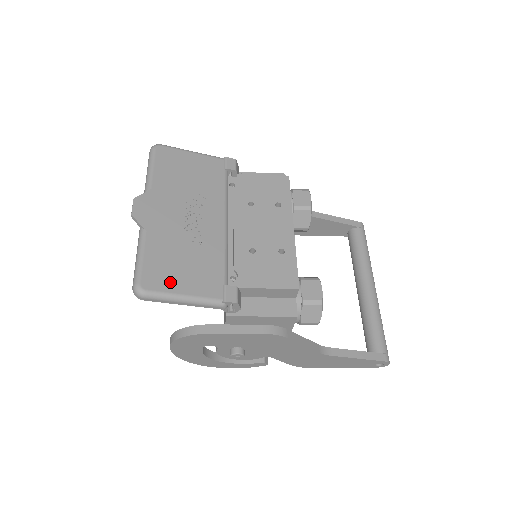
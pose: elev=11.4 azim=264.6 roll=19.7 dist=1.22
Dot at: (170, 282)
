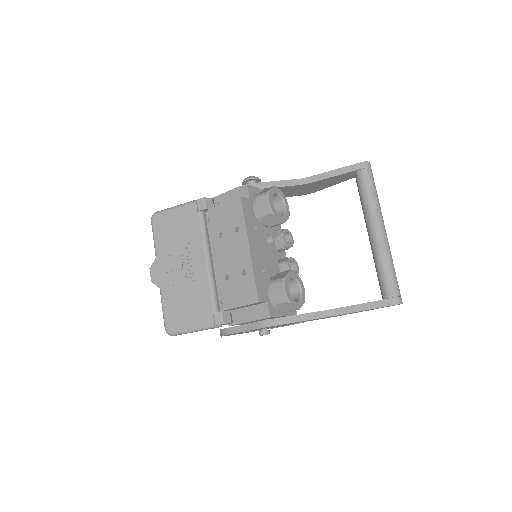
Dot at: (182, 322)
